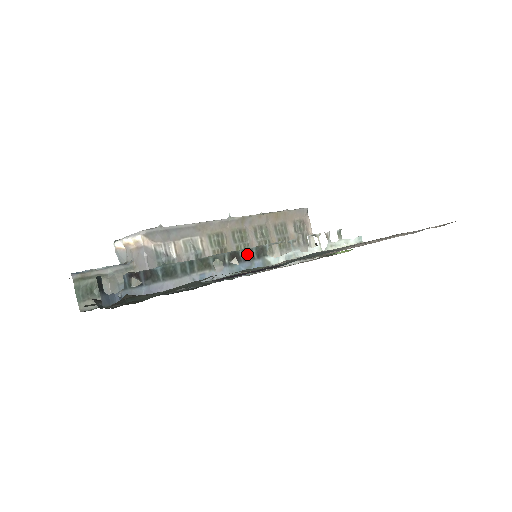
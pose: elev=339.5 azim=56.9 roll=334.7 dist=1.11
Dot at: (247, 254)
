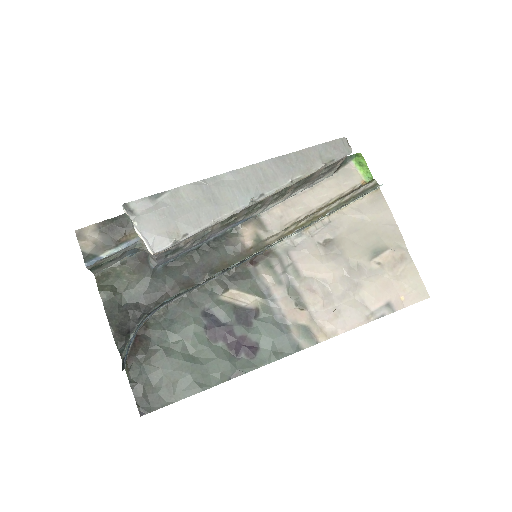
Dot at: (248, 258)
